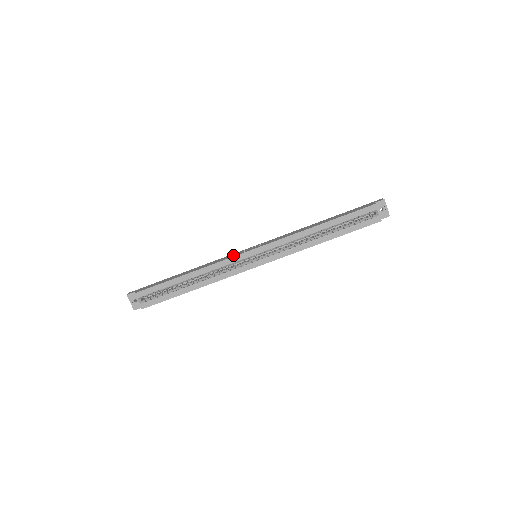
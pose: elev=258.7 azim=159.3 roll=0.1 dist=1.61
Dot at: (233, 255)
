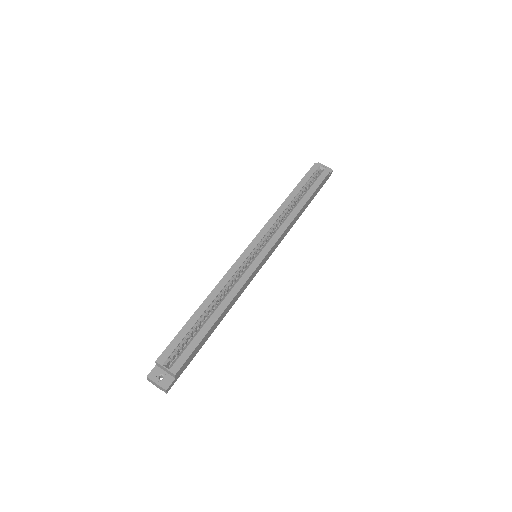
Dot at: occluded
